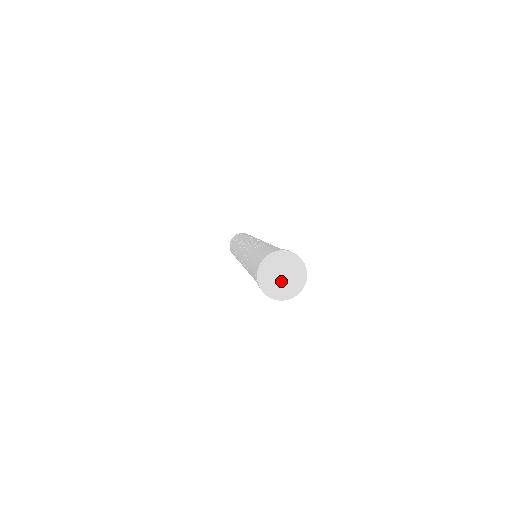
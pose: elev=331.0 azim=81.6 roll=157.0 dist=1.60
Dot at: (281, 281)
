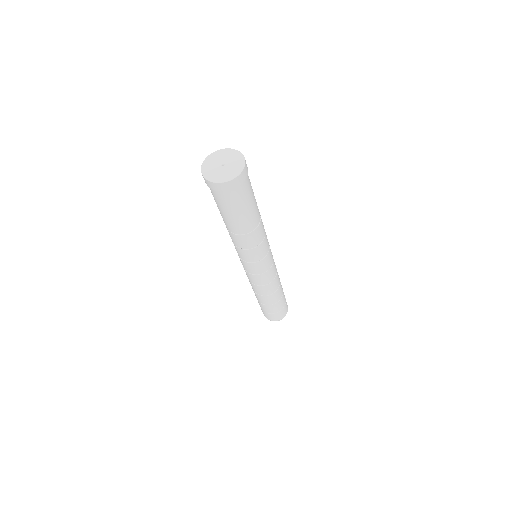
Dot at: (219, 168)
